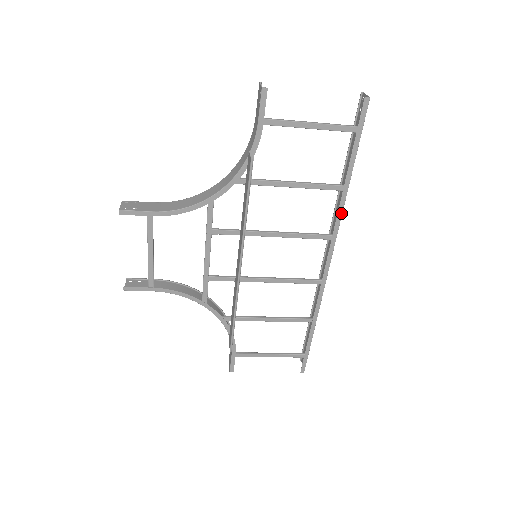
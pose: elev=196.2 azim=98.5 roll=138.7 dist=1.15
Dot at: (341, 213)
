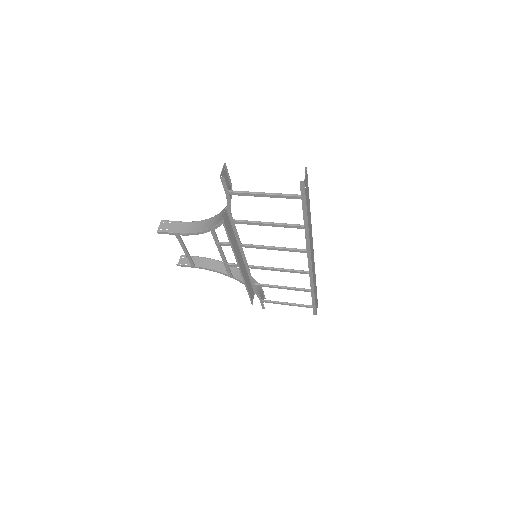
Dot at: (308, 240)
